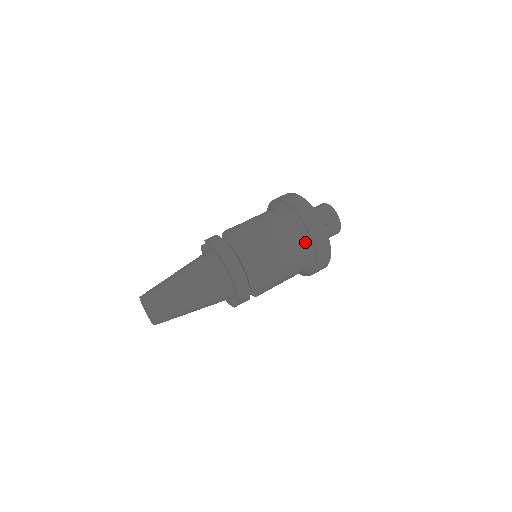
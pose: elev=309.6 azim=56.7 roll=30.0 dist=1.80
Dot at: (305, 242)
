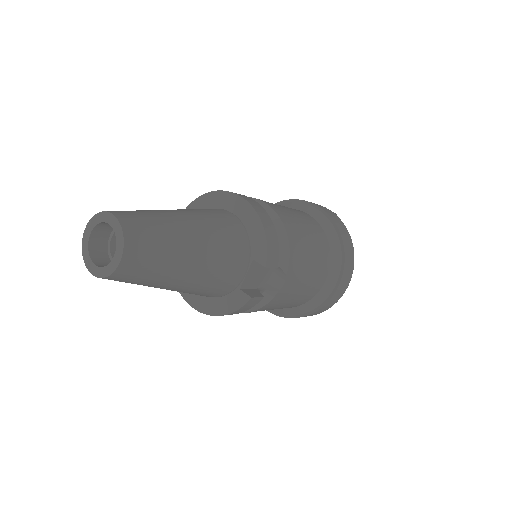
Dot at: (319, 222)
